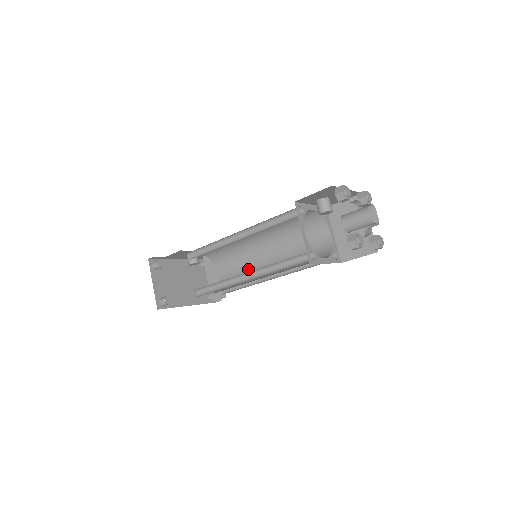
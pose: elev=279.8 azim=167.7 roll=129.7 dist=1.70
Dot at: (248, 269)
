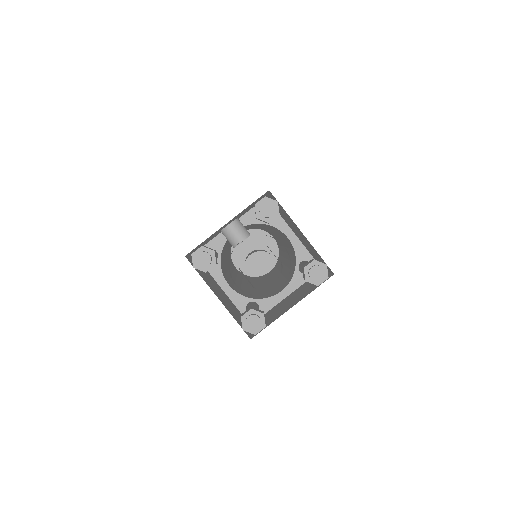
Dot at: (280, 244)
